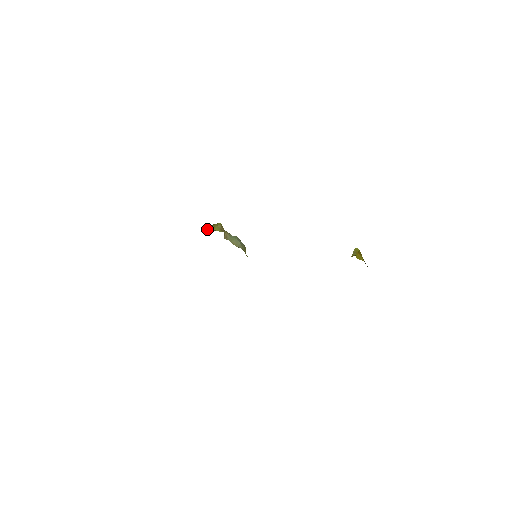
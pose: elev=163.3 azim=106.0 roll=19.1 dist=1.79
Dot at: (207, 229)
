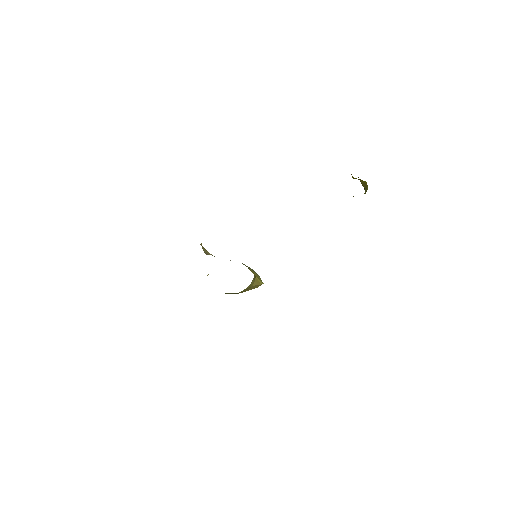
Dot at: occluded
